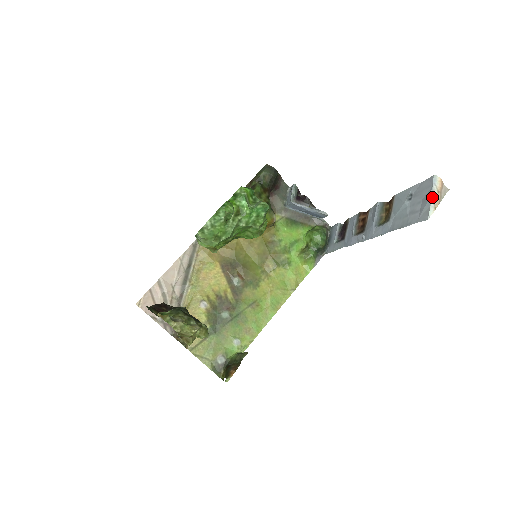
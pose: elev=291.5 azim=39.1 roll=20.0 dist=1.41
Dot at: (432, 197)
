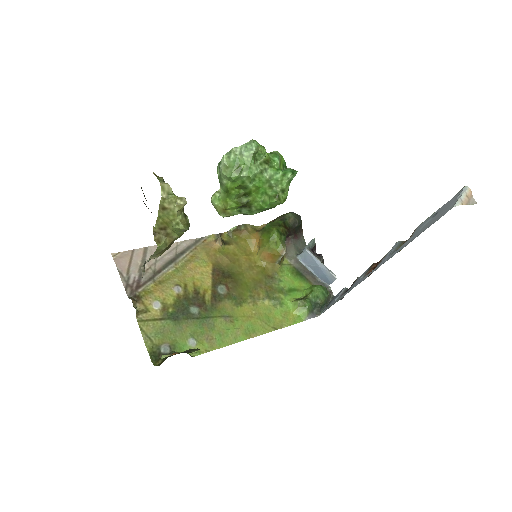
Dot at: (460, 196)
